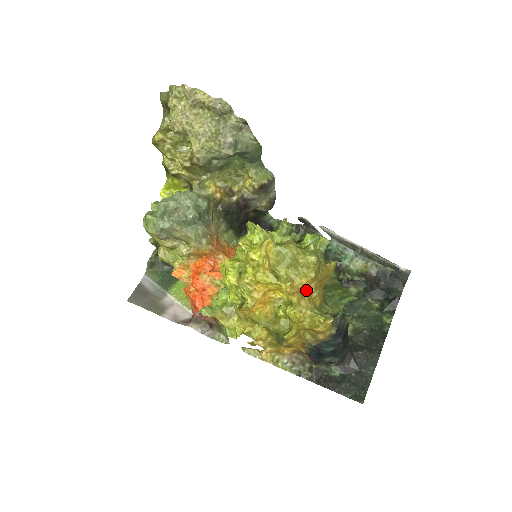
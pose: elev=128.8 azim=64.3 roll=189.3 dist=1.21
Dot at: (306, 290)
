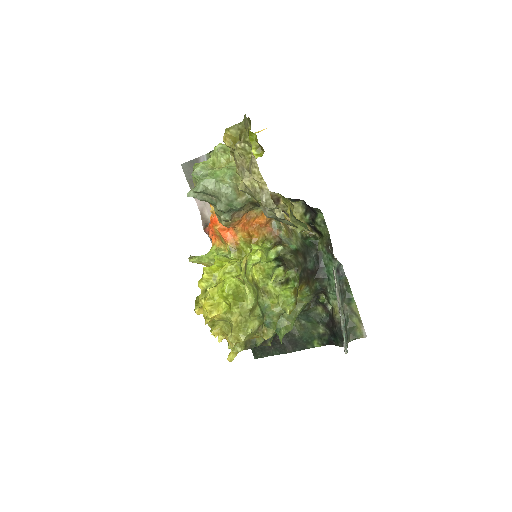
Dot at: occluded
